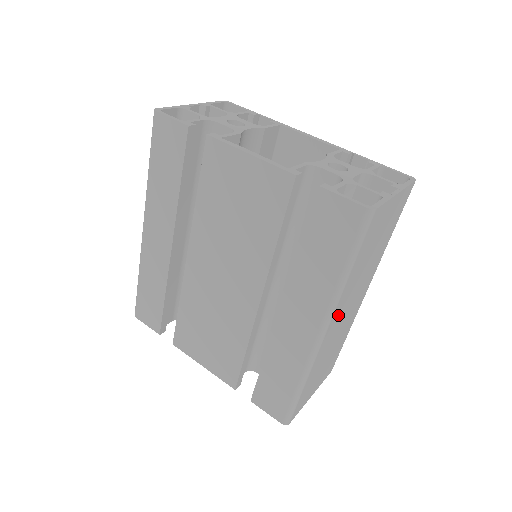
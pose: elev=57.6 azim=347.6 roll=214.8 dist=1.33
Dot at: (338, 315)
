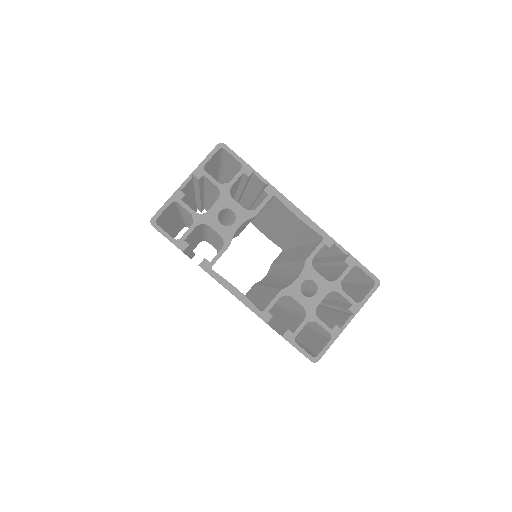
Dot at: occluded
